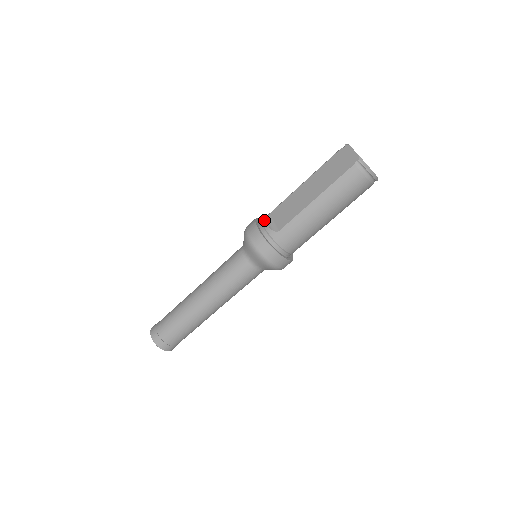
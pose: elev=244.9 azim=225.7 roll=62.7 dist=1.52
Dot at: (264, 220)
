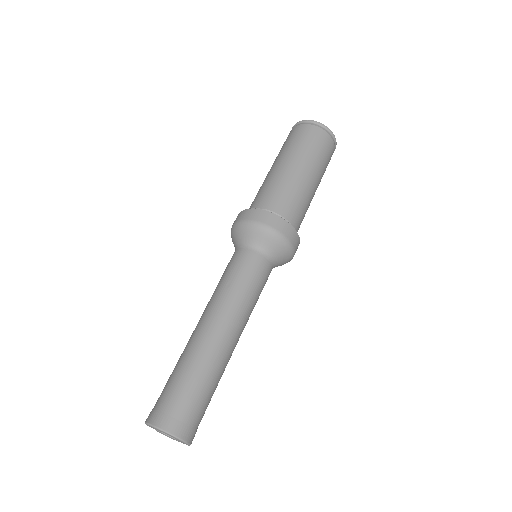
Dot at: occluded
